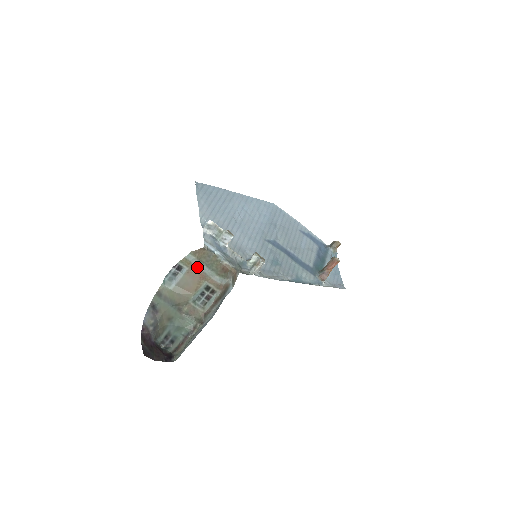
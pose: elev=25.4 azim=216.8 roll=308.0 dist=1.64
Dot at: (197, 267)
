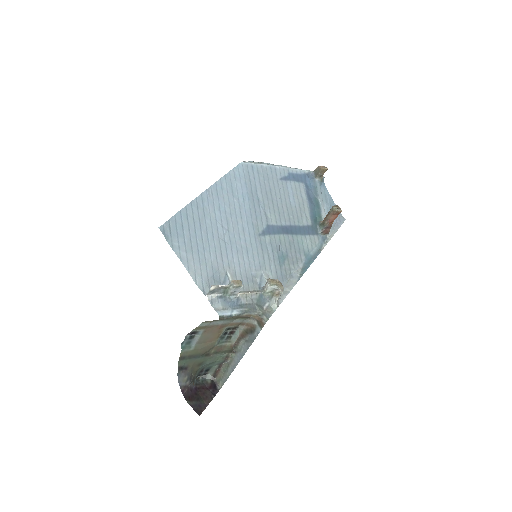
Dot at: (213, 325)
